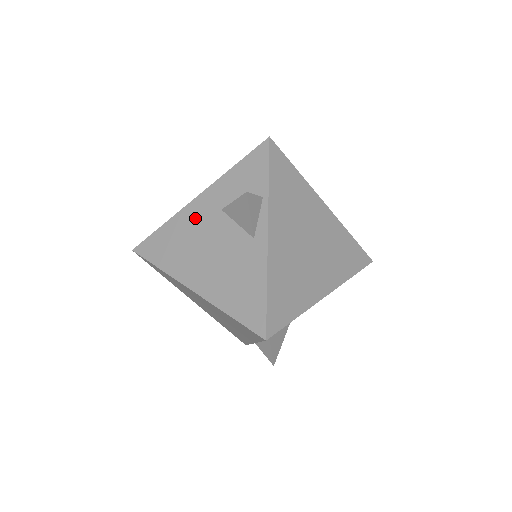
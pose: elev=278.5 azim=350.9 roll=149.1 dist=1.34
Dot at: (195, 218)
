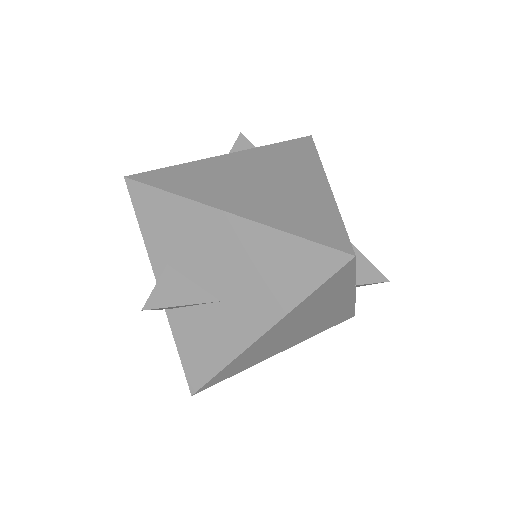
Dot at: occluded
